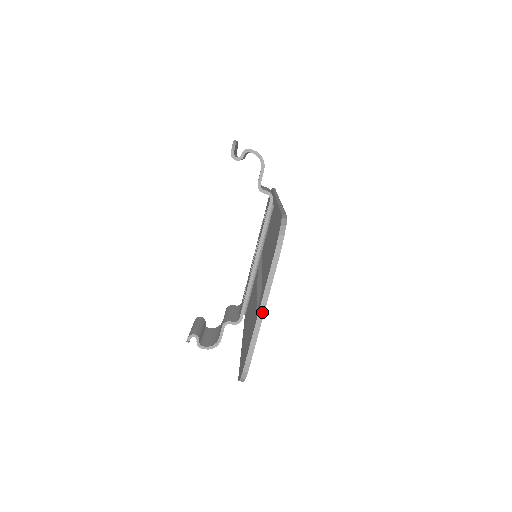
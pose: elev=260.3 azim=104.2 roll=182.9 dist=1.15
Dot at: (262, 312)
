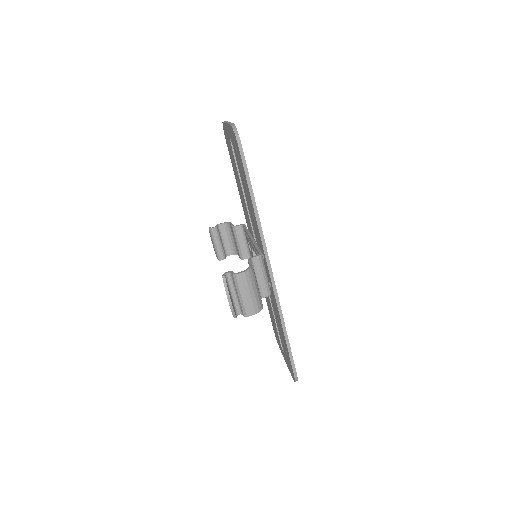
Dot at: (228, 122)
